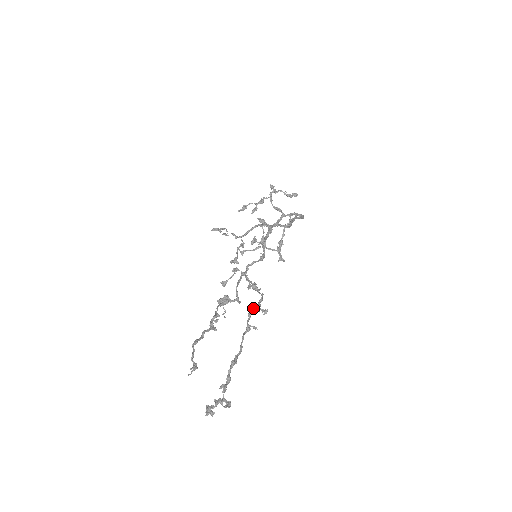
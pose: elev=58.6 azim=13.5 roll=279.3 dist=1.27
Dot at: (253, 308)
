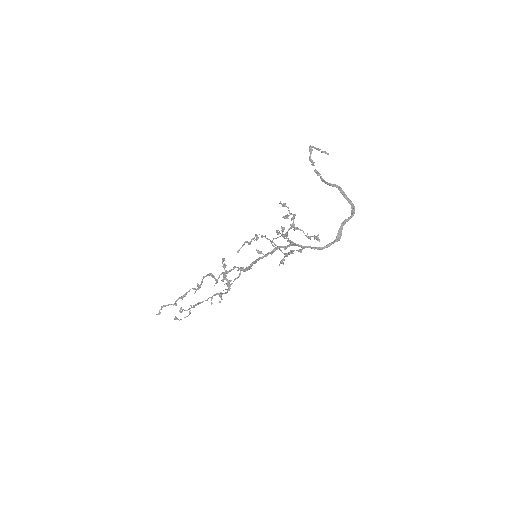
Dot at: (218, 294)
